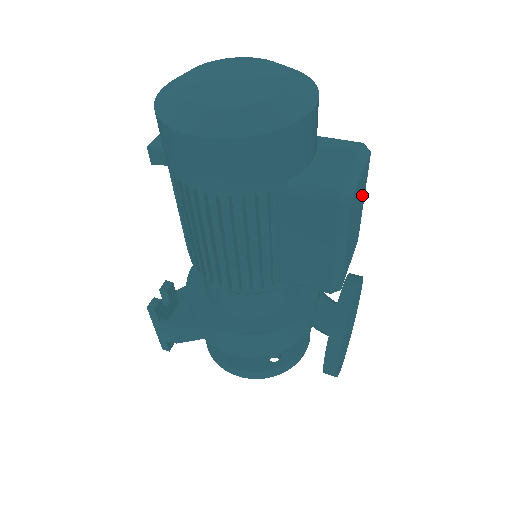
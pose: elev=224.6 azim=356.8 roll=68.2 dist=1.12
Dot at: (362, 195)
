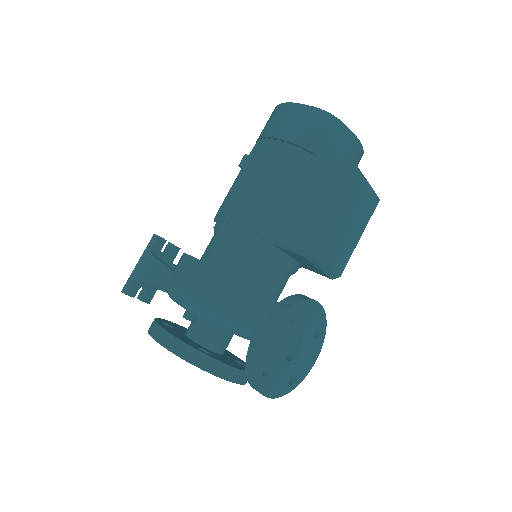
Dot at: (362, 221)
